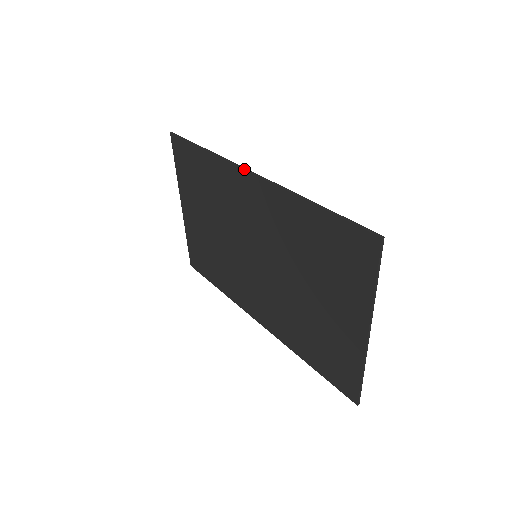
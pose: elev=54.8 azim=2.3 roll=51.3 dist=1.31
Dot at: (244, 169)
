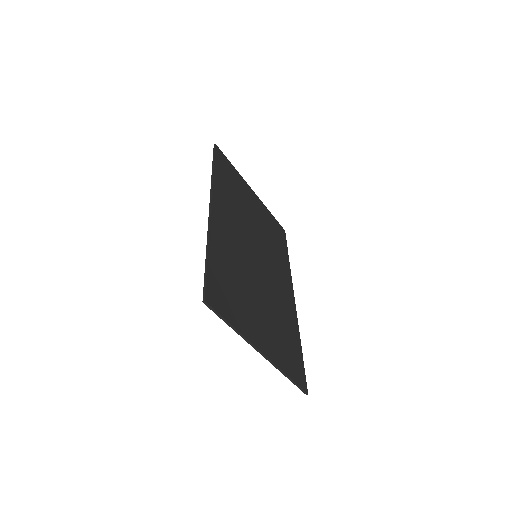
Dot at: occluded
